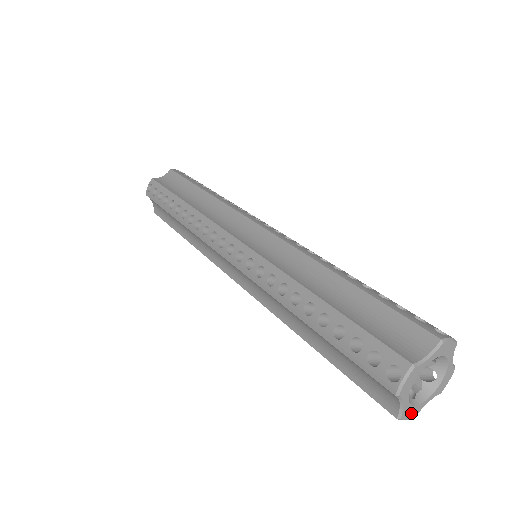
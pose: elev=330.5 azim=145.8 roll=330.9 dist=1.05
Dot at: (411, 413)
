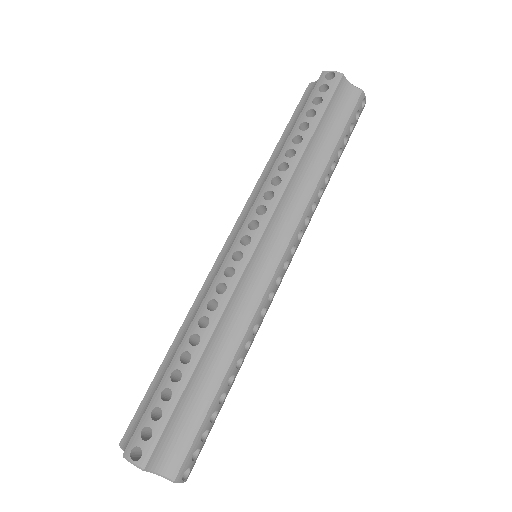
Dot at: occluded
